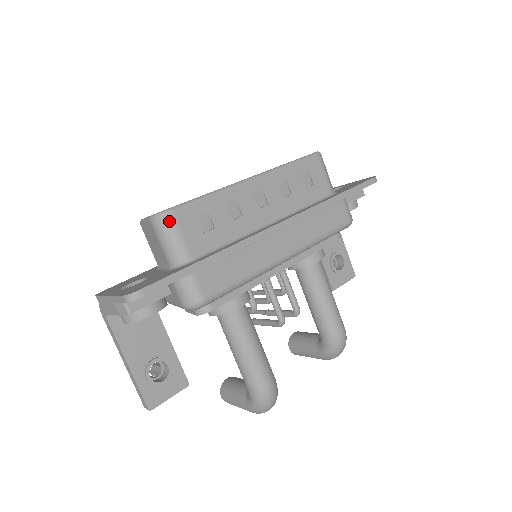
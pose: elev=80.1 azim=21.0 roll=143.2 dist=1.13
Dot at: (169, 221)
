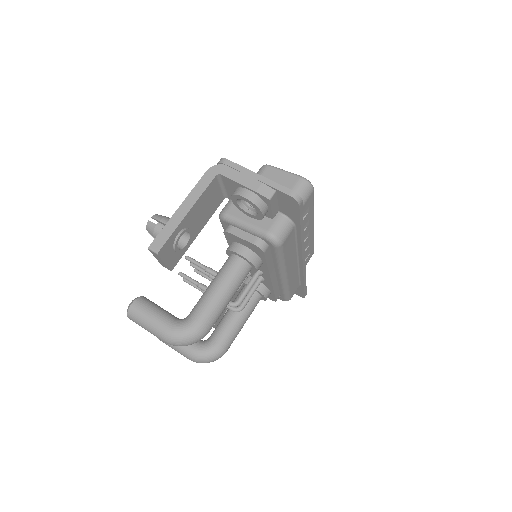
Dot at: (309, 191)
